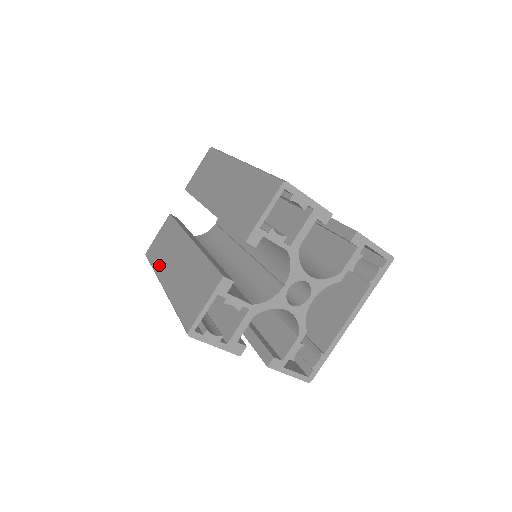
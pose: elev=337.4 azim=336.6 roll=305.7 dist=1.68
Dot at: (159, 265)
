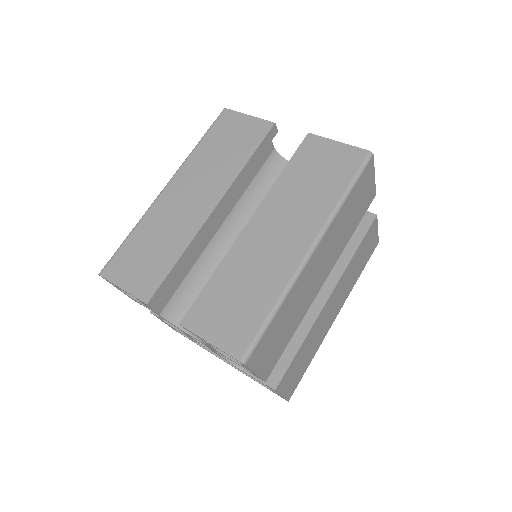
Dot at: (197, 157)
